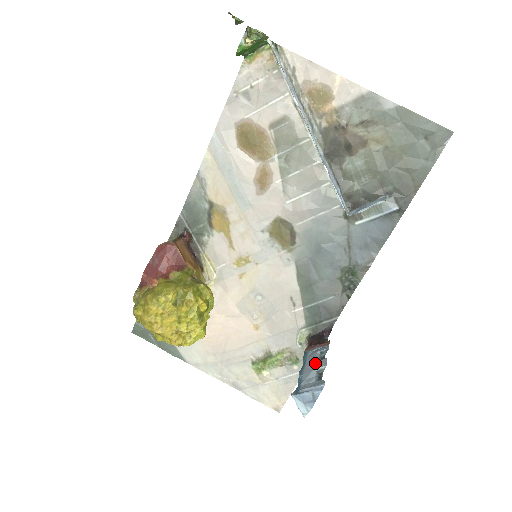
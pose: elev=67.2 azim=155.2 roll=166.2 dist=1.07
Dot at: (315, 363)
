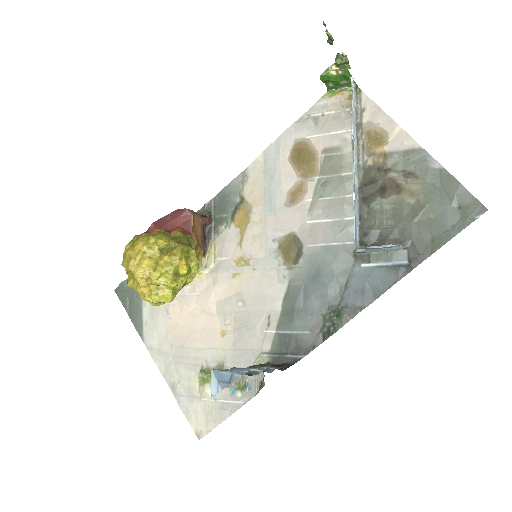
Dot at: occluded
